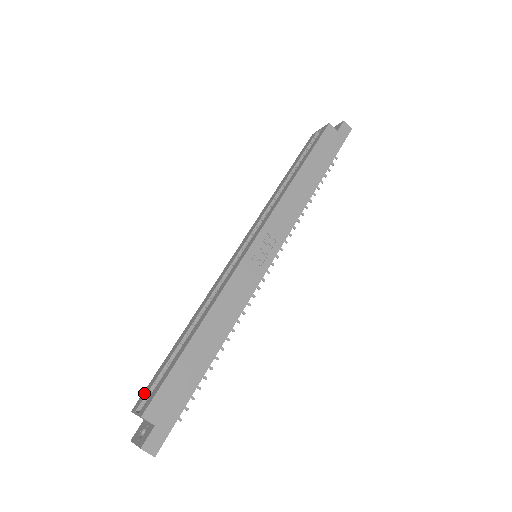
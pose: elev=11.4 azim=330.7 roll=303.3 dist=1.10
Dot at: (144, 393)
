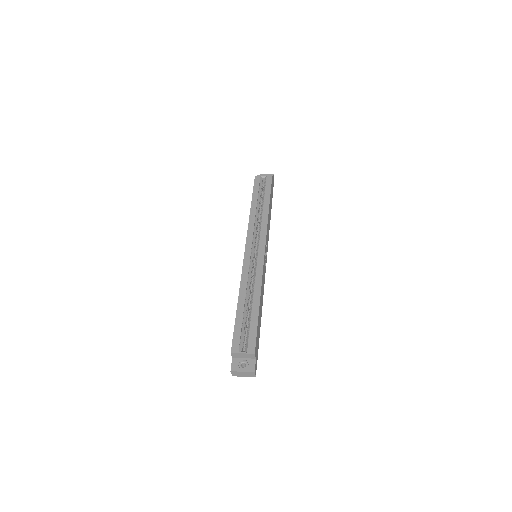
Dot at: (235, 341)
